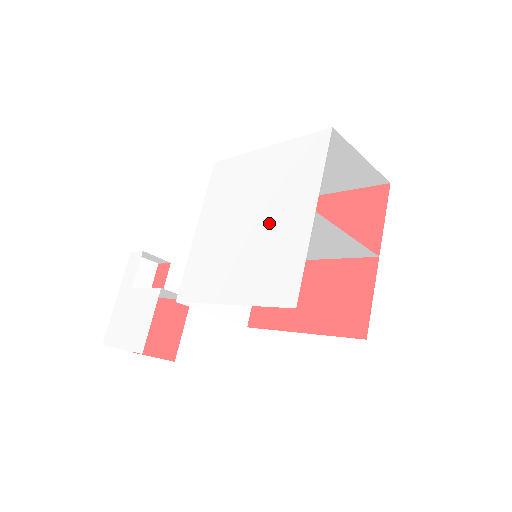
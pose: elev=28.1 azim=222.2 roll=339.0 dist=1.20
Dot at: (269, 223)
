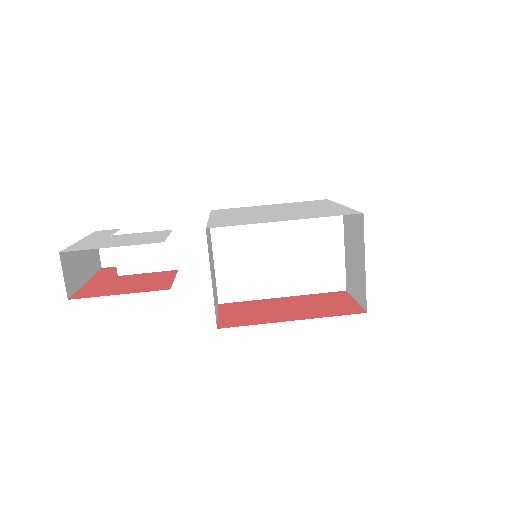
Dot at: (301, 209)
